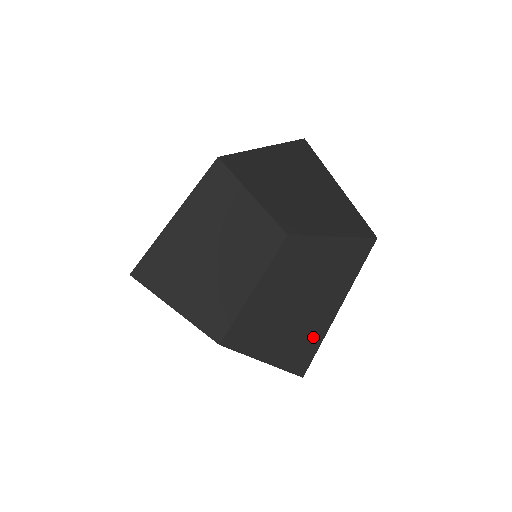
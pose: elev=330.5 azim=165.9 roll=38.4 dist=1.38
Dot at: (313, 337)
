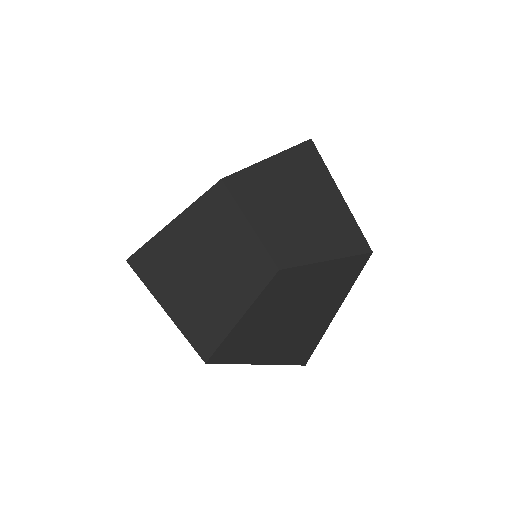
Dot at: occluded
